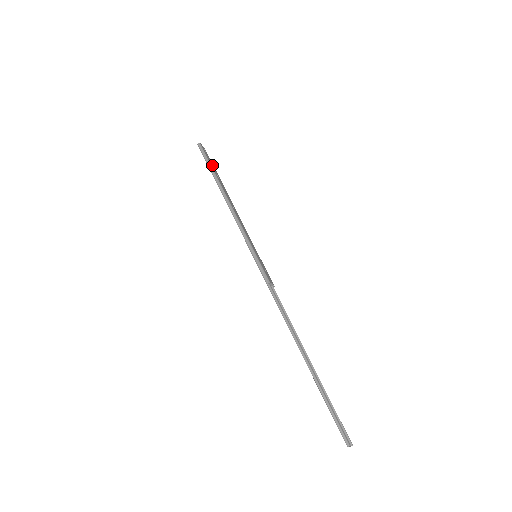
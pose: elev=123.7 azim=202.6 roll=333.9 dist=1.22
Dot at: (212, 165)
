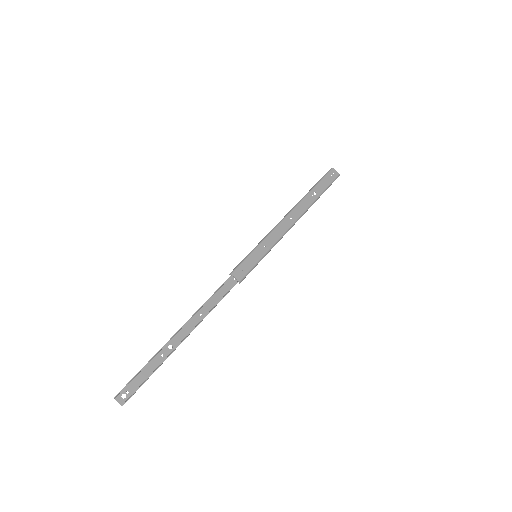
Dot at: (322, 186)
